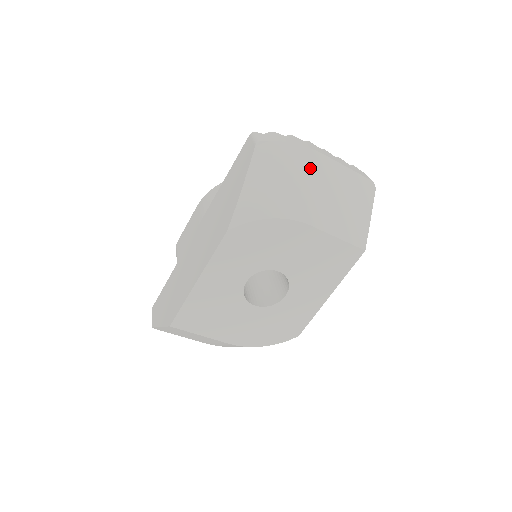
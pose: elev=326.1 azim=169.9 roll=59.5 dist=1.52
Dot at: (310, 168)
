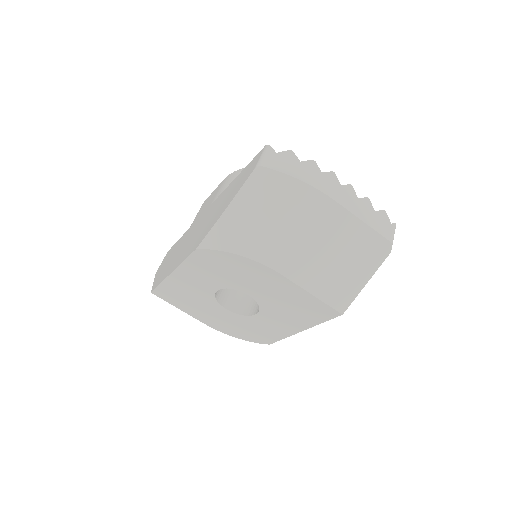
Dot at: (308, 213)
